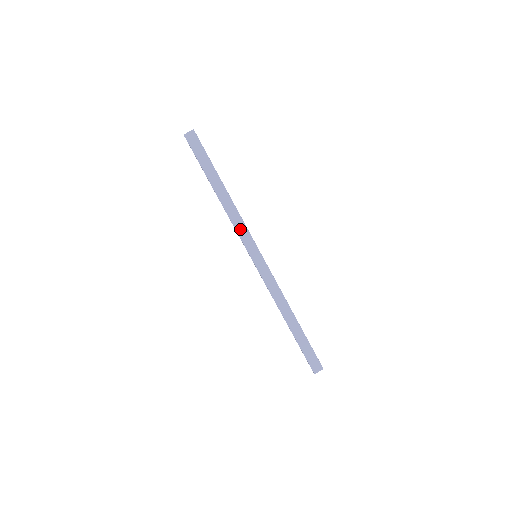
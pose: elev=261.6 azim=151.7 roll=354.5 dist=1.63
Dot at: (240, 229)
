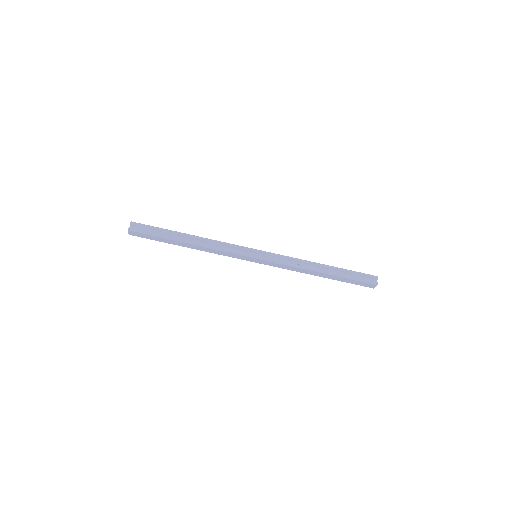
Dot at: (226, 255)
